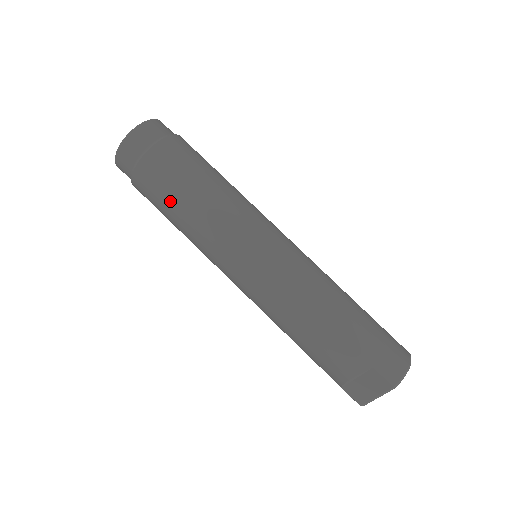
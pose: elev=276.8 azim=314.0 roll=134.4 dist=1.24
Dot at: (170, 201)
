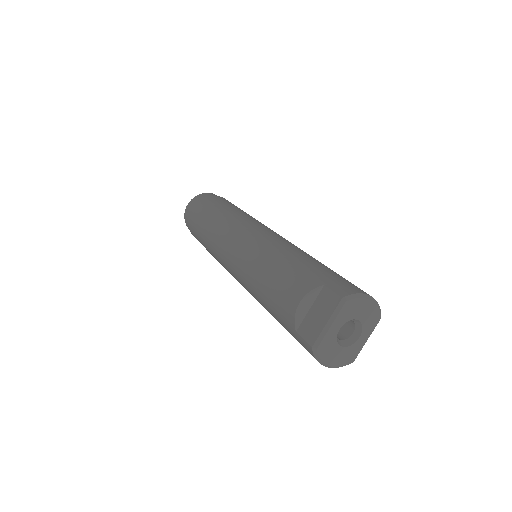
Dot at: (206, 216)
